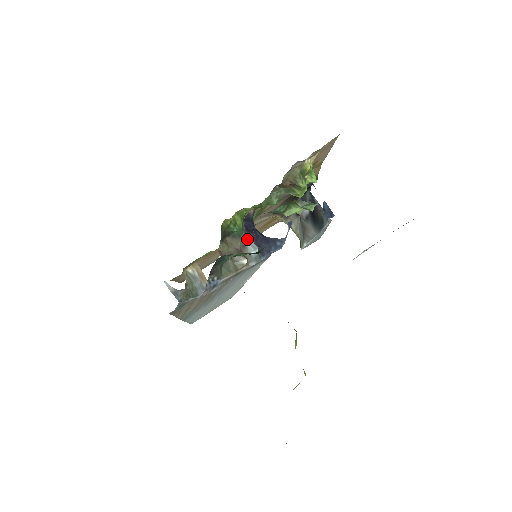
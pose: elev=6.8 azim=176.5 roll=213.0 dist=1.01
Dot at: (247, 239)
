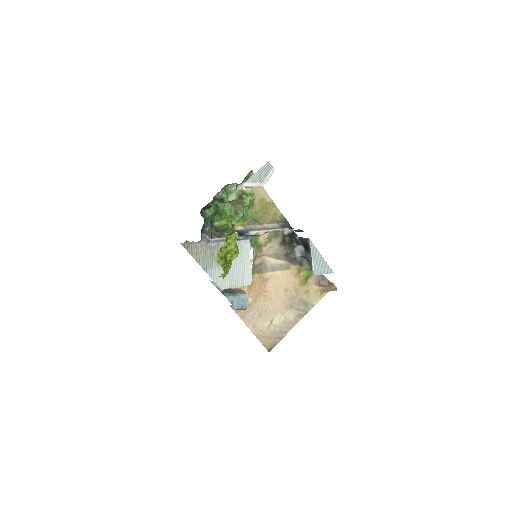
Dot at: occluded
